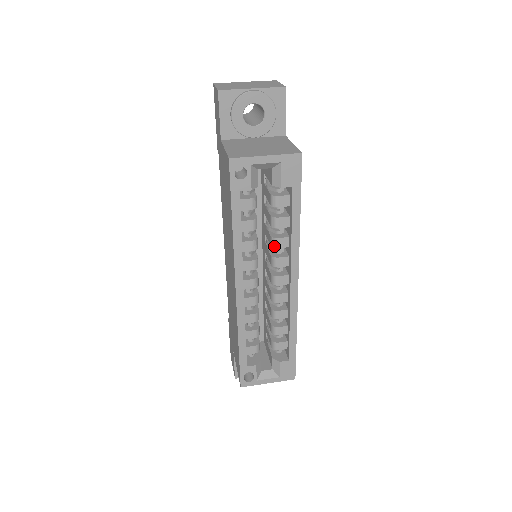
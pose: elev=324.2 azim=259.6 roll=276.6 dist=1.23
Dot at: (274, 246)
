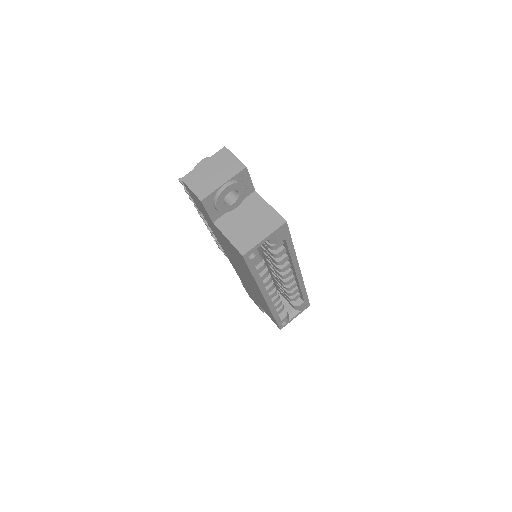
Dot at: occluded
